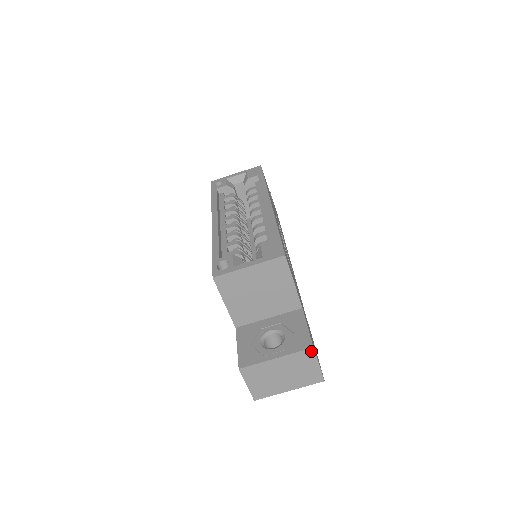
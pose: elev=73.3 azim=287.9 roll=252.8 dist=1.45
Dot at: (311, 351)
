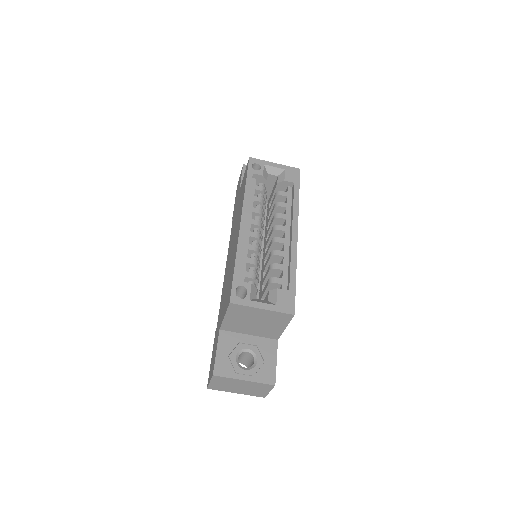
Dot at: (272, 386)
